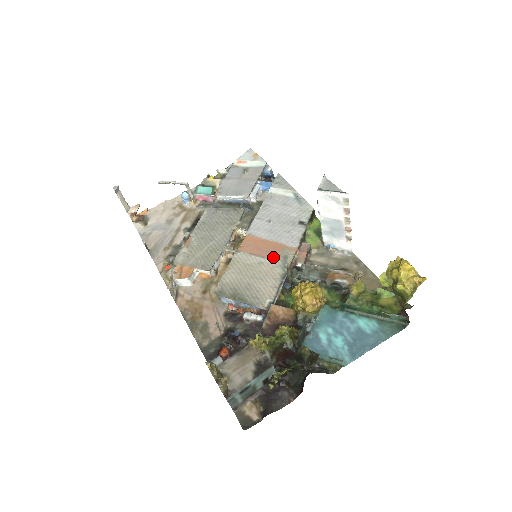
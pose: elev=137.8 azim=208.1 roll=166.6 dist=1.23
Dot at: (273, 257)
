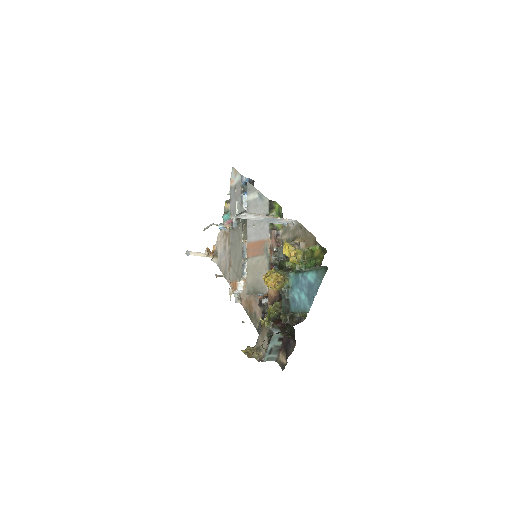
Dot at: (261, 253)
